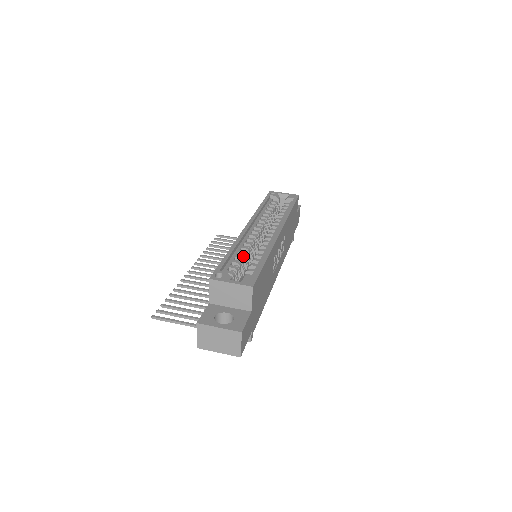
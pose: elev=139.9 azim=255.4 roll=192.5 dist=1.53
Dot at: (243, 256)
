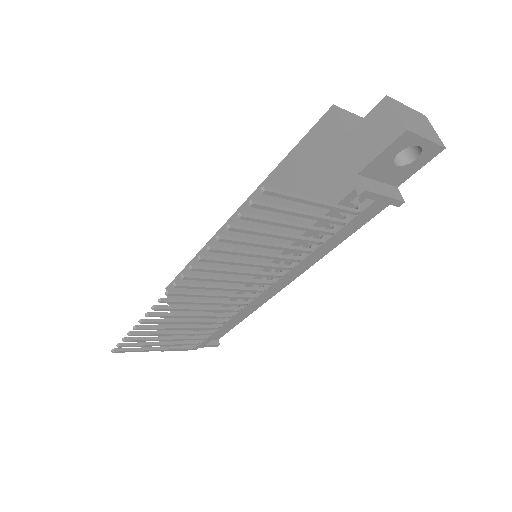
Dot at: occluded
